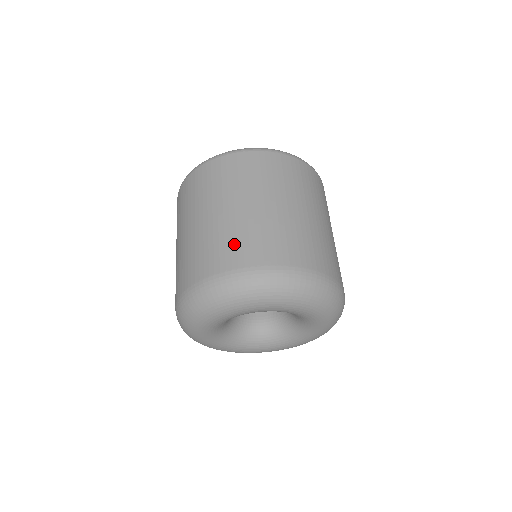
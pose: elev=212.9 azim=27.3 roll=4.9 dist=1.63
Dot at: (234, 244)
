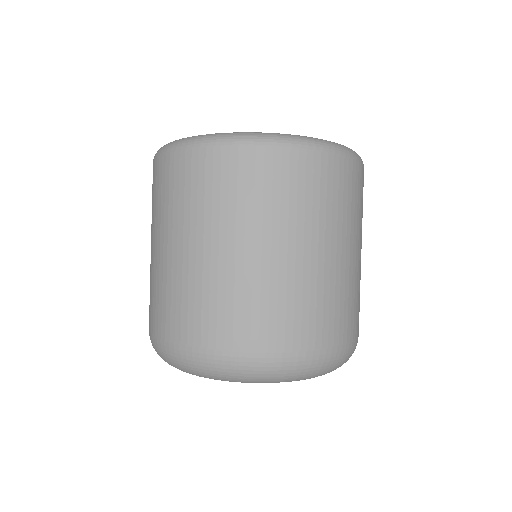
Dot at: (327, 312)
